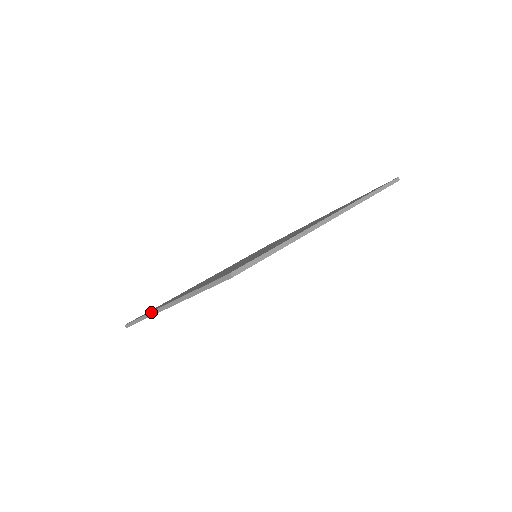
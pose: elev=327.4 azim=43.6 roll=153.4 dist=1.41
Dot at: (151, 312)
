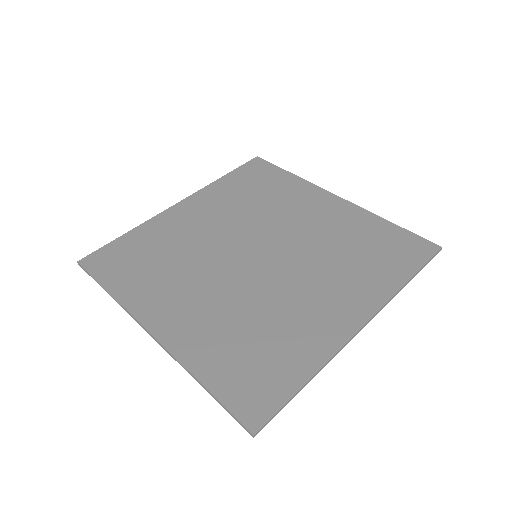
Dot at: (125, 309)
